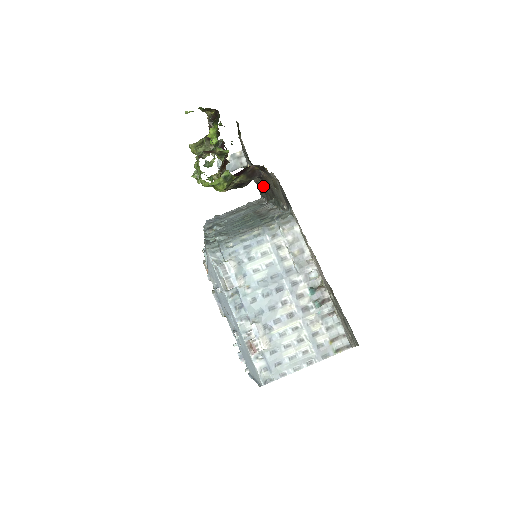
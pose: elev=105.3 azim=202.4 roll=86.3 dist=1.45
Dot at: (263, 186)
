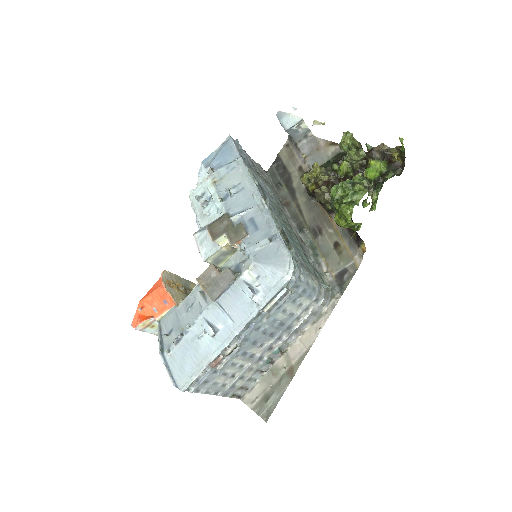
Dot at: (300, 195)
